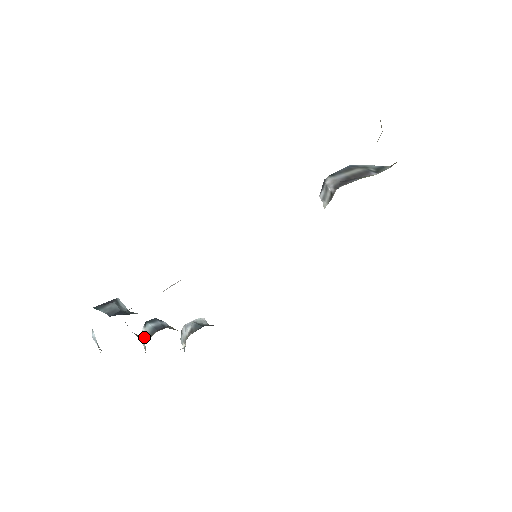
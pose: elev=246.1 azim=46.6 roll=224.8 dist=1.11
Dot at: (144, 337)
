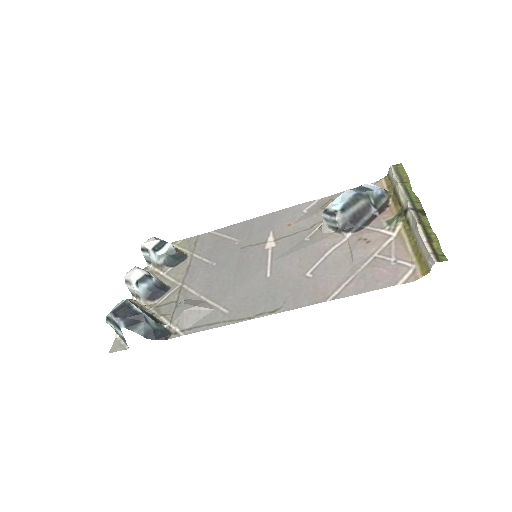
Dot at: (138, 296)
